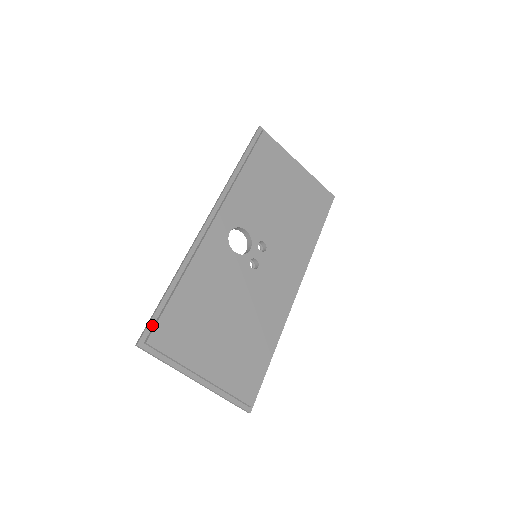
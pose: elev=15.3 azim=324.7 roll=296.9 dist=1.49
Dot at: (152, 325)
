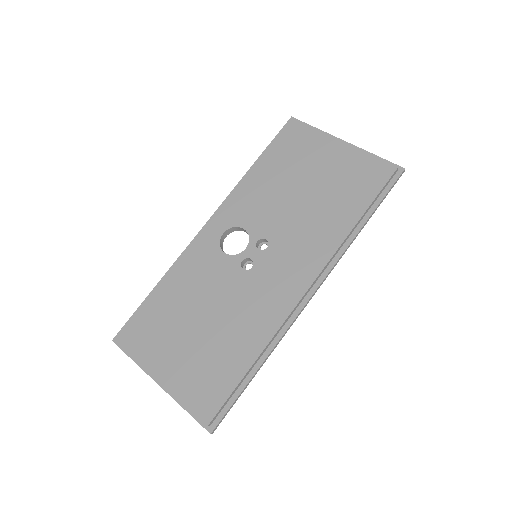
Dot at: (129, 324)
